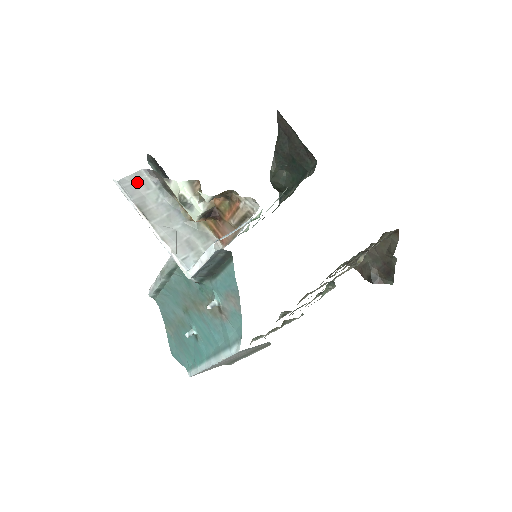
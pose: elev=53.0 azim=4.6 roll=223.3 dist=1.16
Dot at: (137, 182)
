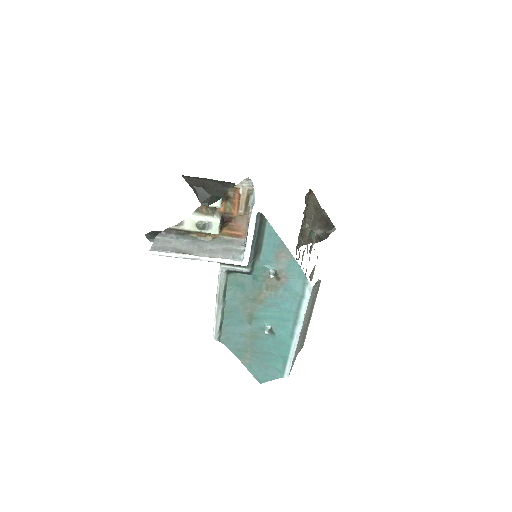
Dot at: (161, 244)
